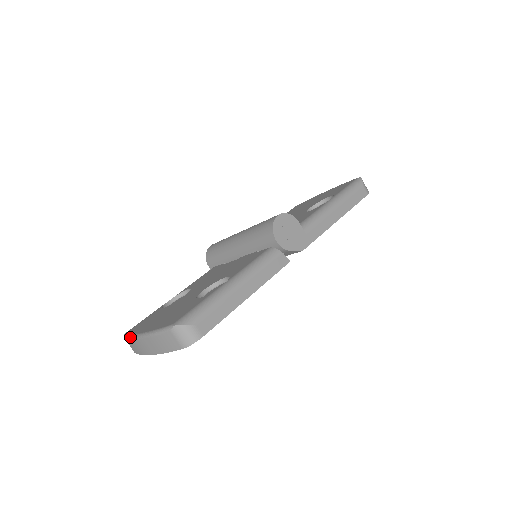
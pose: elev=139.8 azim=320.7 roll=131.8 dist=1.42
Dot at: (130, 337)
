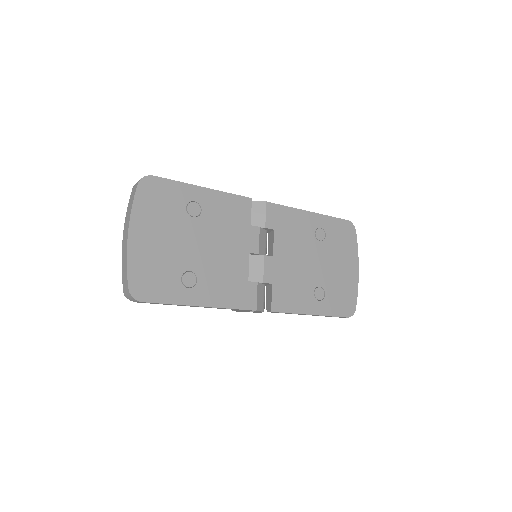
Dot at: (122, 264)
